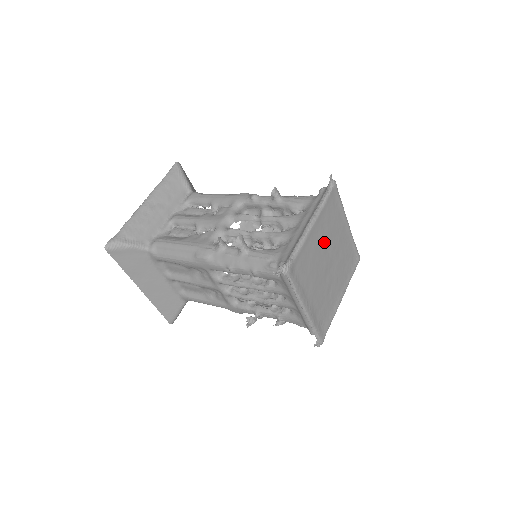
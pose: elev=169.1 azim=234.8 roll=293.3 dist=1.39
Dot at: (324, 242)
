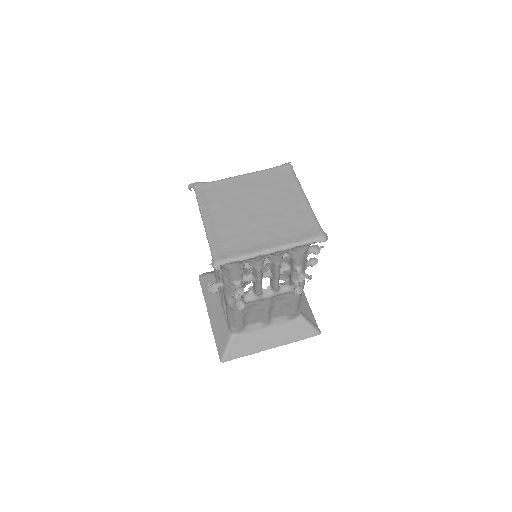
Dot at: (255, 192)
